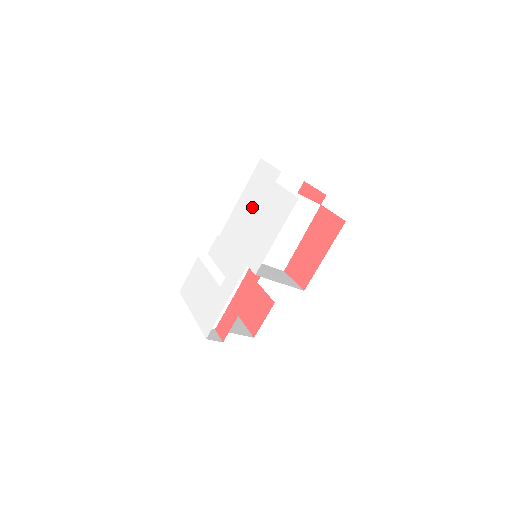
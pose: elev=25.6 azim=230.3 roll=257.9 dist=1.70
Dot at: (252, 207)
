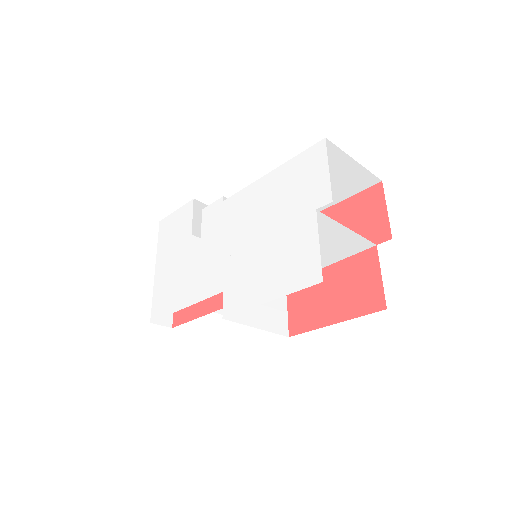
Dot at: (272, 211)
